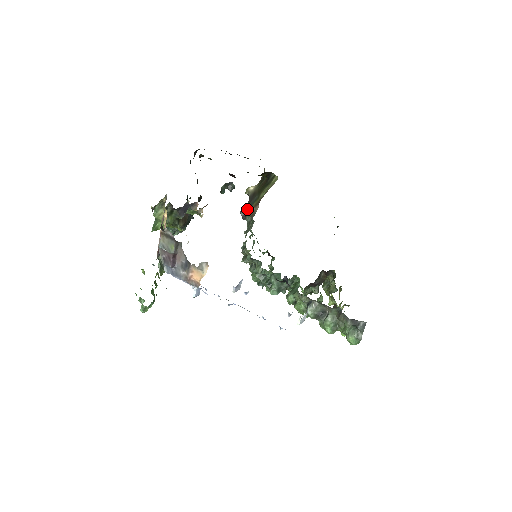
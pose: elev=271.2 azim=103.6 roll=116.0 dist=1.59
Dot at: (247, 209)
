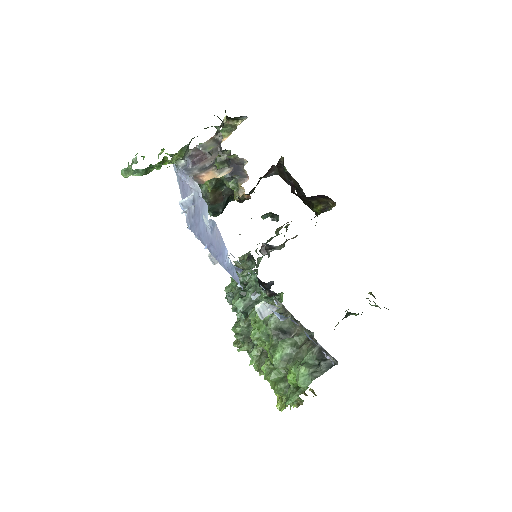
Dot at: (272, 245)
